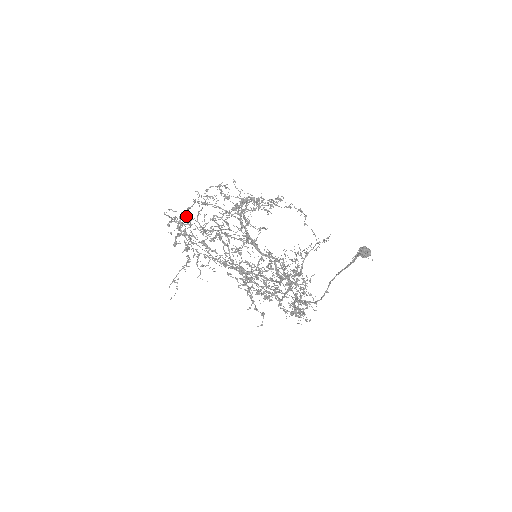
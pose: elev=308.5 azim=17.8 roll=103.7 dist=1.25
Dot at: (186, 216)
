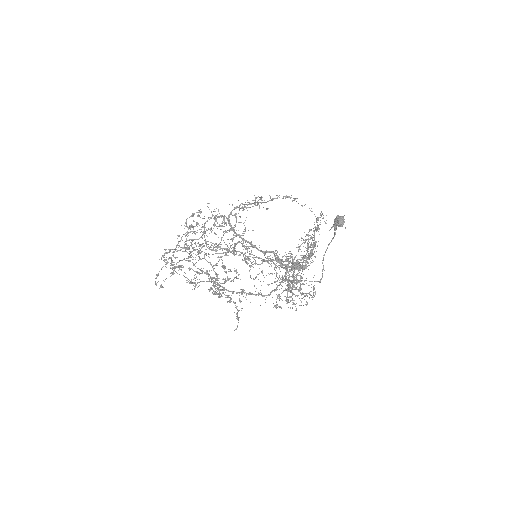
Dot at: occluded
